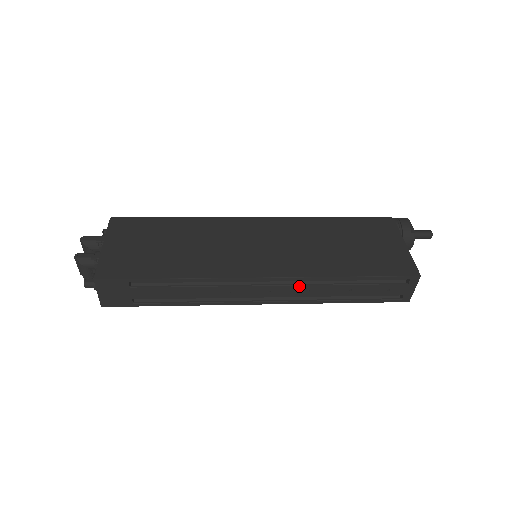
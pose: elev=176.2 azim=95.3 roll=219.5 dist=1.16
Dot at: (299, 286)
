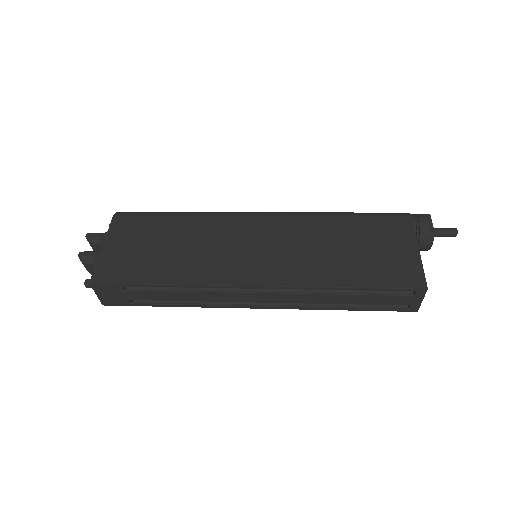
Dot at: (293, 294)
